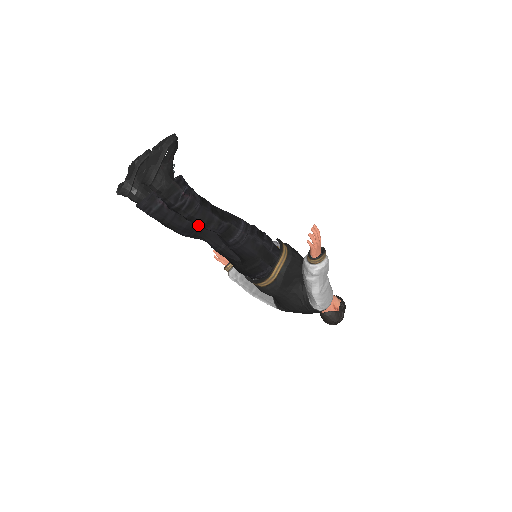
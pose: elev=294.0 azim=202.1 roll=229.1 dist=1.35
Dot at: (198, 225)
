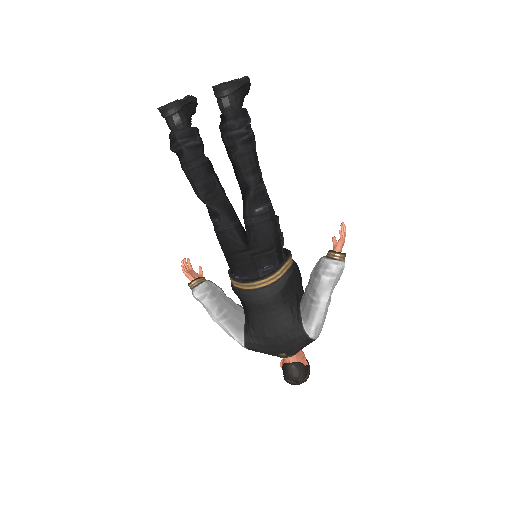
Dot at: (242, 169)
